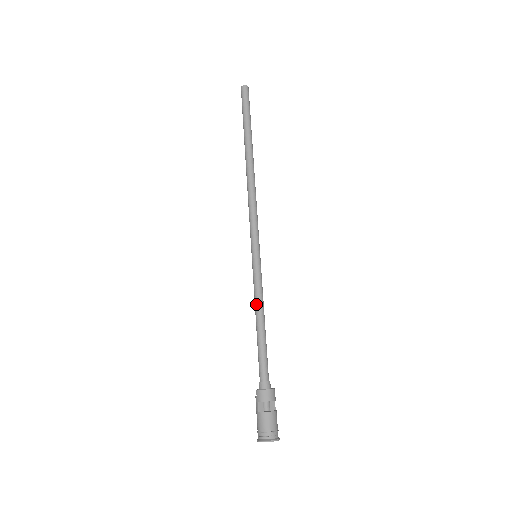
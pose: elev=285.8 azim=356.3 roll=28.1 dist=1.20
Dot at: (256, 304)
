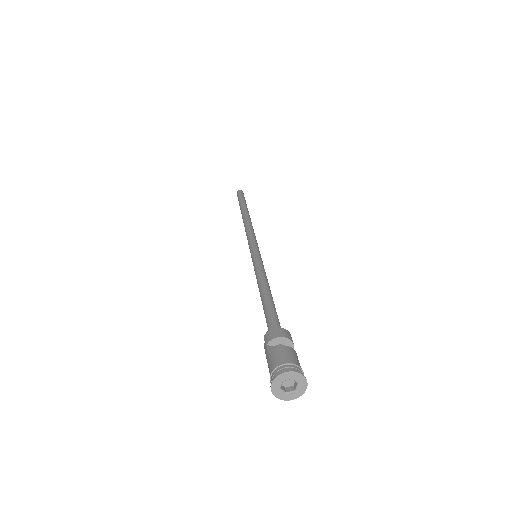
Dot at: (258, 279)
